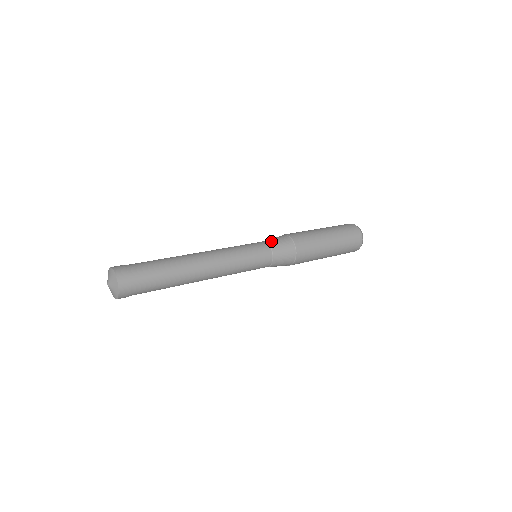
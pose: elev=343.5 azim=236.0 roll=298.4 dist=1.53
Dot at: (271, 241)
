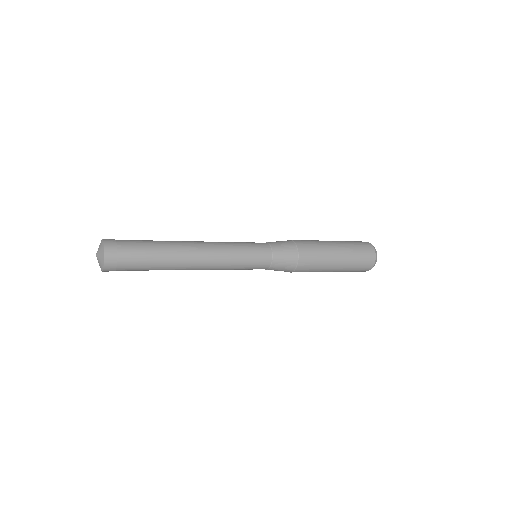
Dot at: (276, 248)
